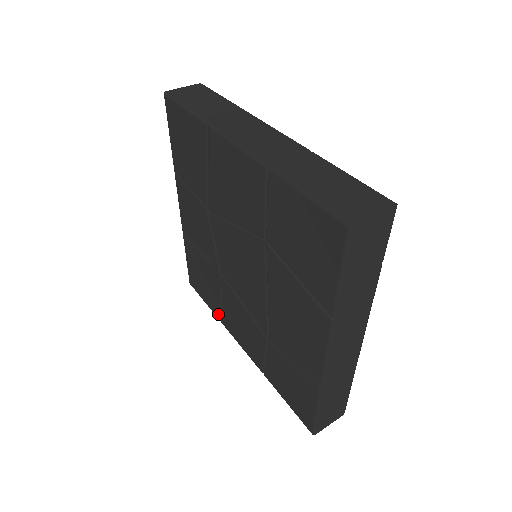
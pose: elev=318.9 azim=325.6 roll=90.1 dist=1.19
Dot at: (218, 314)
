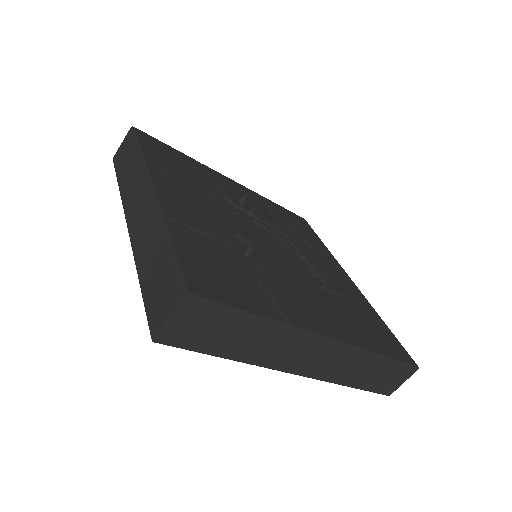
Dot at: occluded
